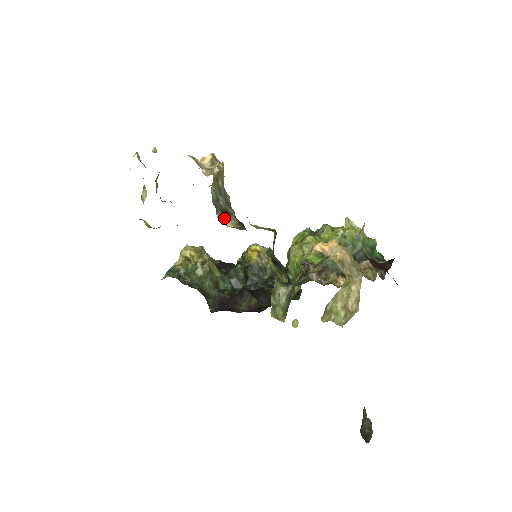
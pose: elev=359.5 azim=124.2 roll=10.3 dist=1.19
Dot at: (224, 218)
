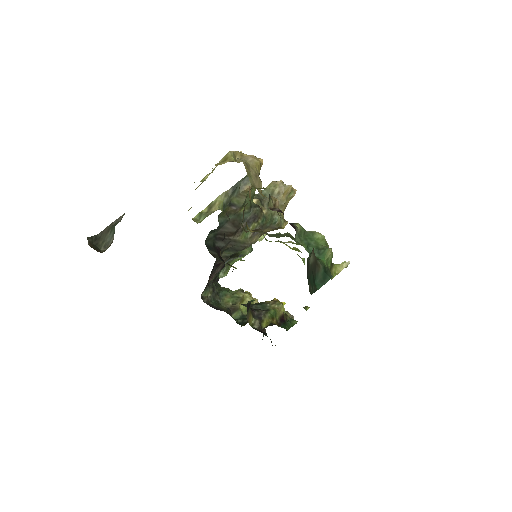
Dot at: (254, 199)
